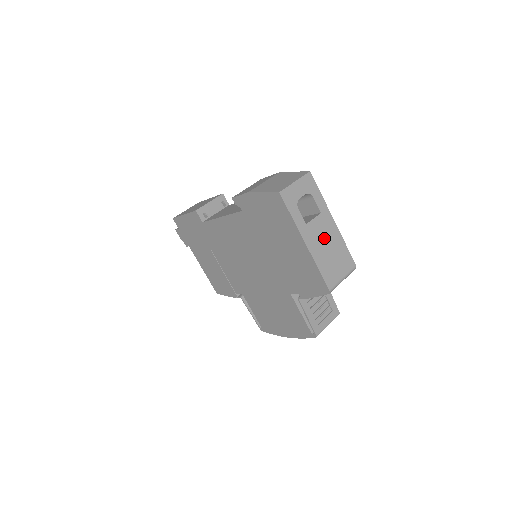
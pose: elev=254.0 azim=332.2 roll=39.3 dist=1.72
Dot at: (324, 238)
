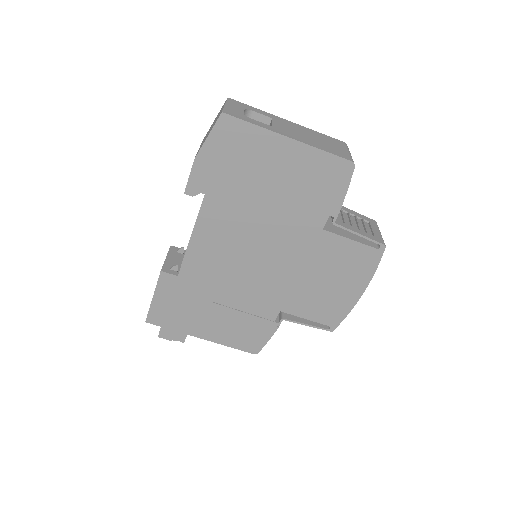
Dot at: (297, 132)
